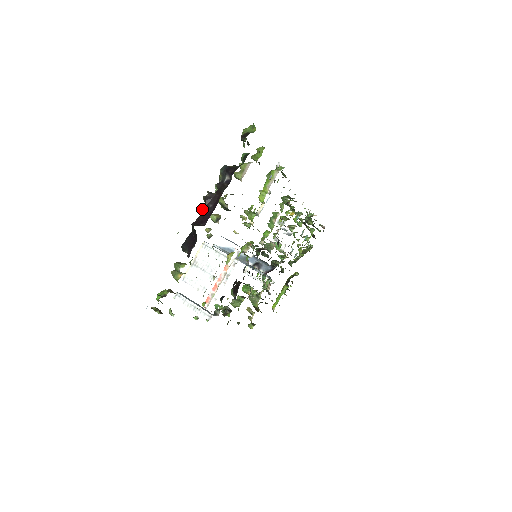
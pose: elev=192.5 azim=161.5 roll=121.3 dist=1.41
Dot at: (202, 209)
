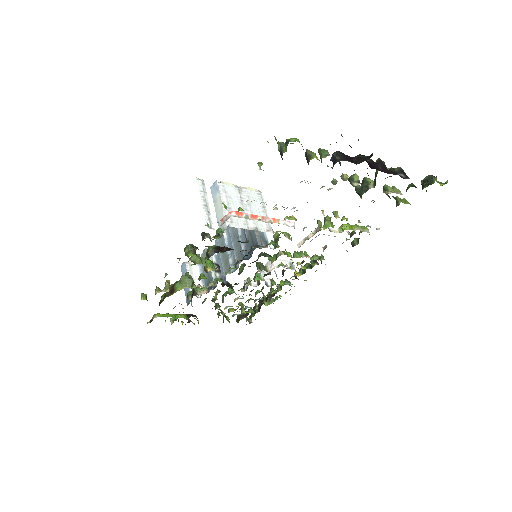
Dot at: occluded
